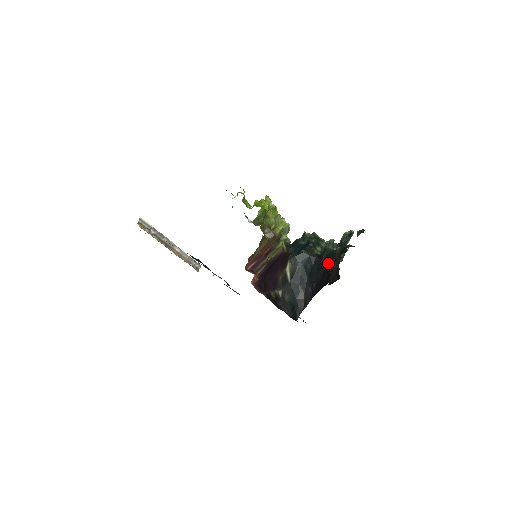
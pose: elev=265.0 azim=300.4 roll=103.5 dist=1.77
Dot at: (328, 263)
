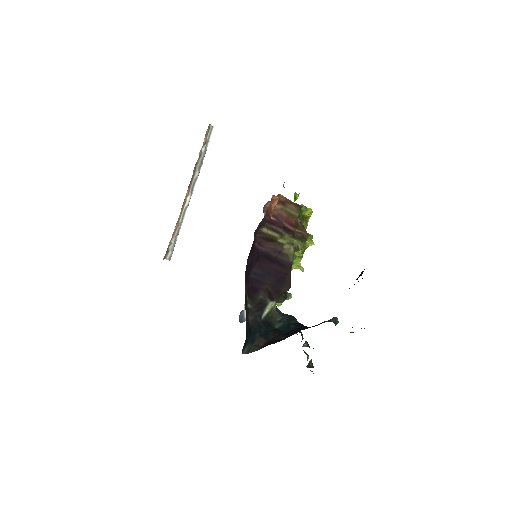
Dot at: occluded
